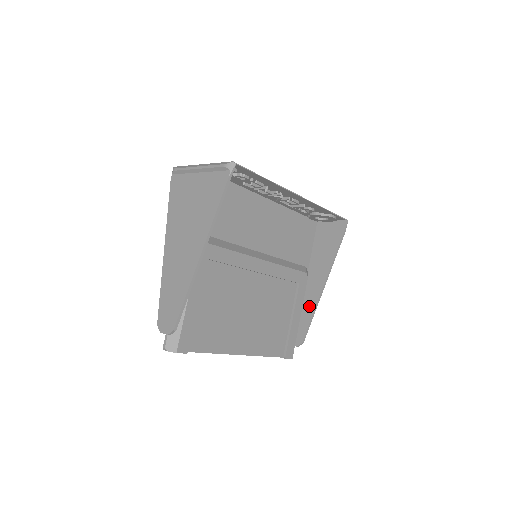
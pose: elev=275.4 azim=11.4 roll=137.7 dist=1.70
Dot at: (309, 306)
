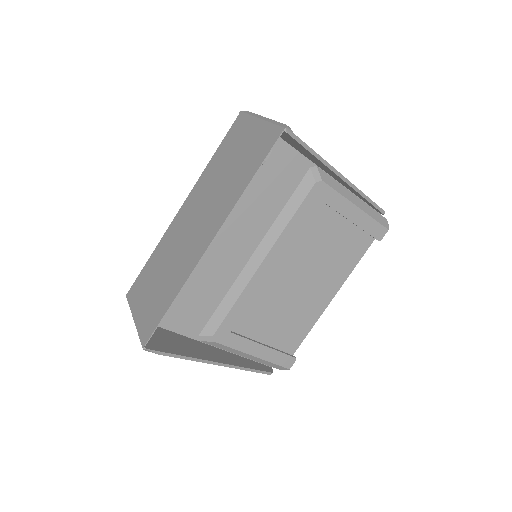
Dot at: (354, 192)
